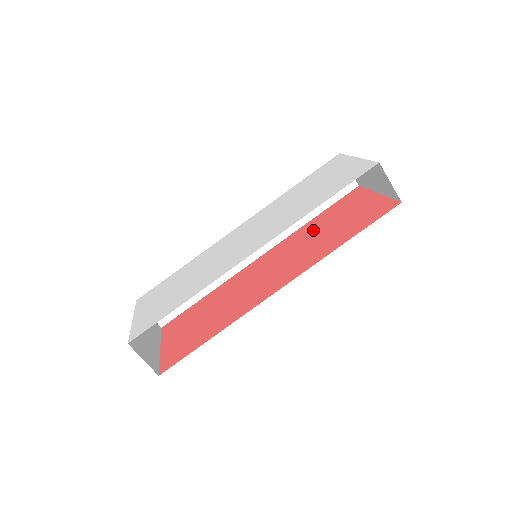
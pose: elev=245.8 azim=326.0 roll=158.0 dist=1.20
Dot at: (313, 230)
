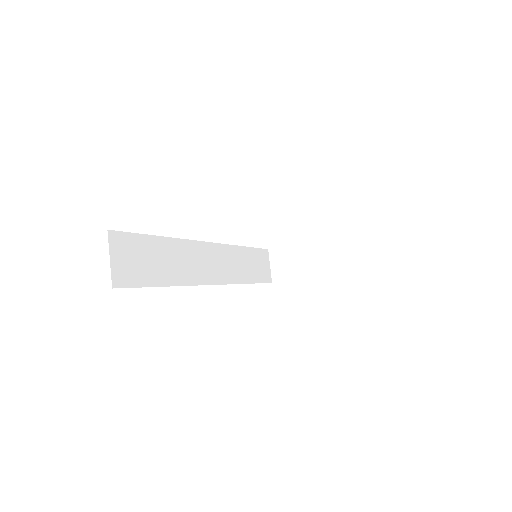
Dot at: occluded
